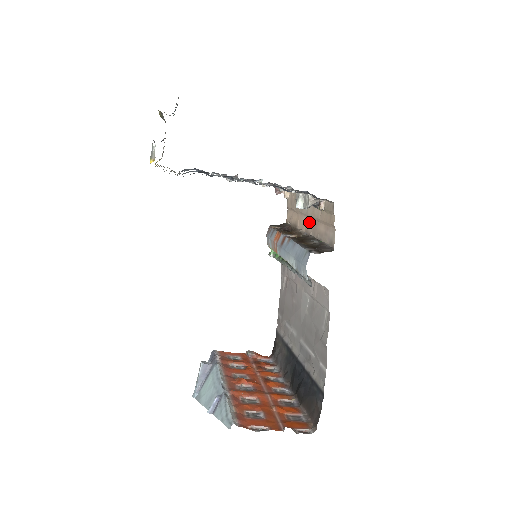
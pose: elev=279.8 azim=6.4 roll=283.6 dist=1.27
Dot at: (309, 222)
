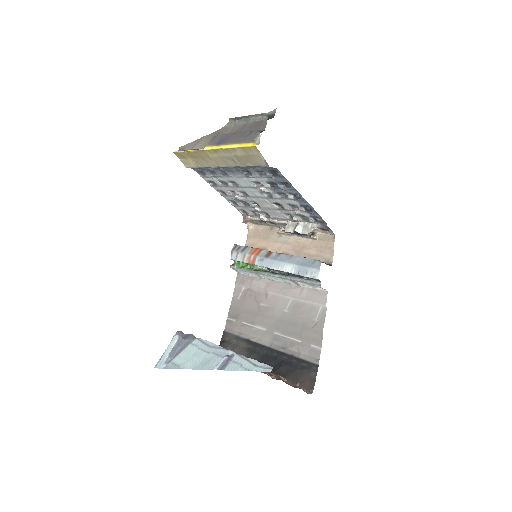
Dot at: (290, 247)
